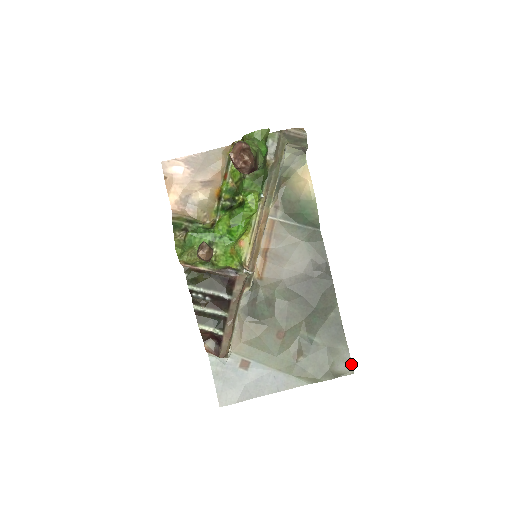
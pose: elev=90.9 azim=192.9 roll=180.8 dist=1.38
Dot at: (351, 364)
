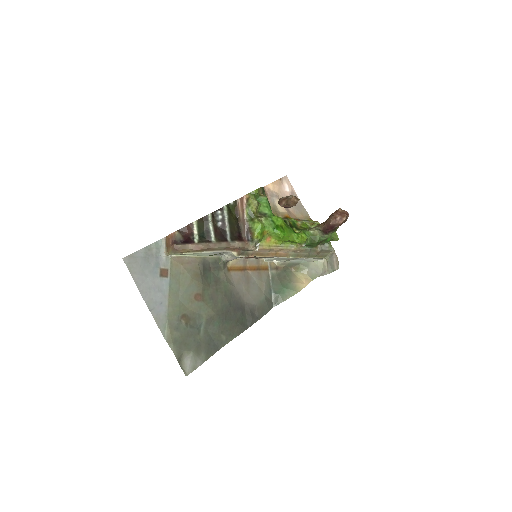
Dot at: (193, 370)
